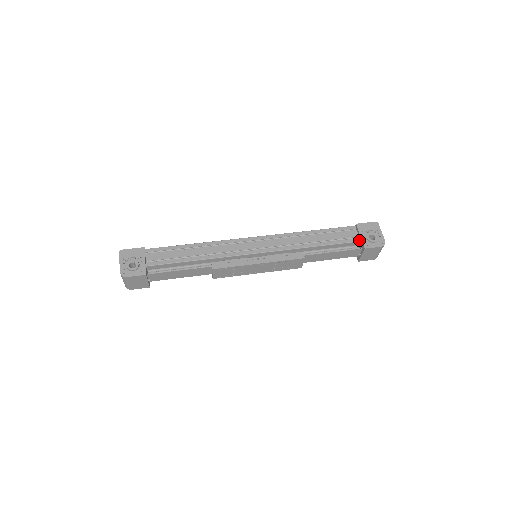
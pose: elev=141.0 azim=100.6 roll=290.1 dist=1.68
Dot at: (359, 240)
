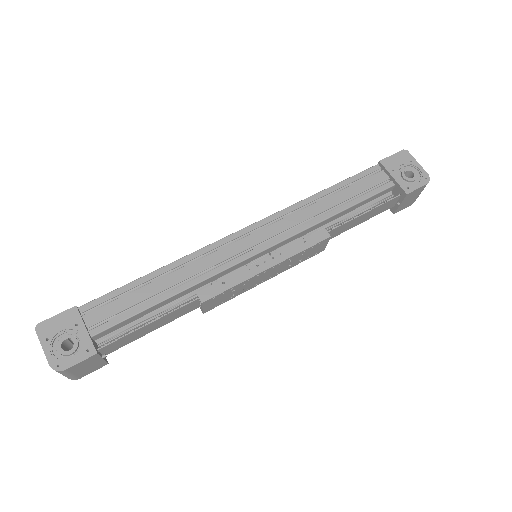
Dot at: (392, 184)
